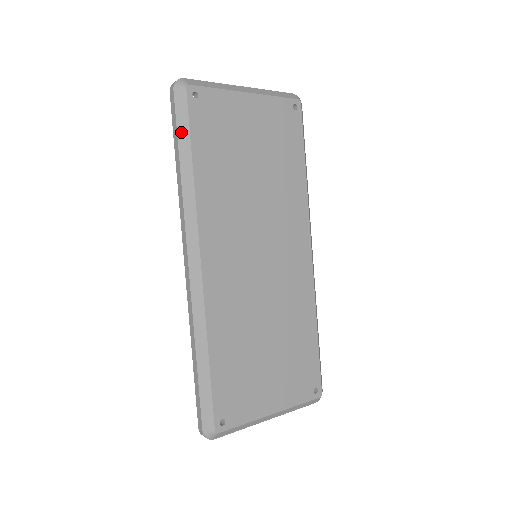
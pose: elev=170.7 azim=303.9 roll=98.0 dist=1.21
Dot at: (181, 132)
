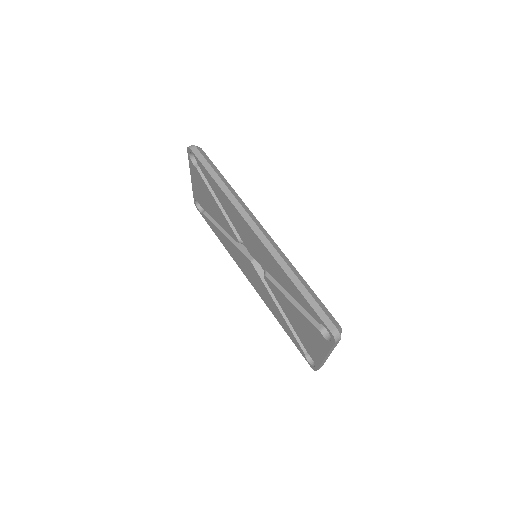
Dot at: (212, 165)
